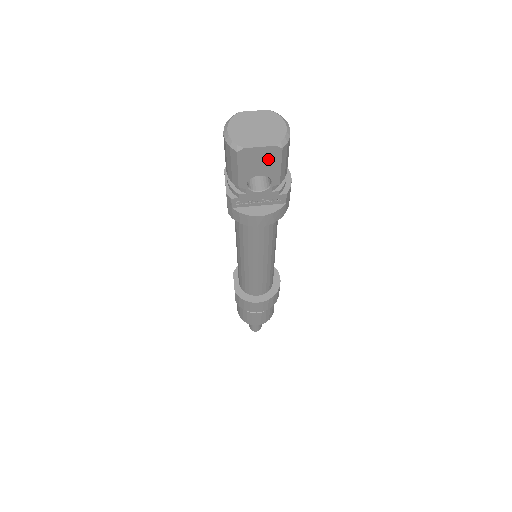
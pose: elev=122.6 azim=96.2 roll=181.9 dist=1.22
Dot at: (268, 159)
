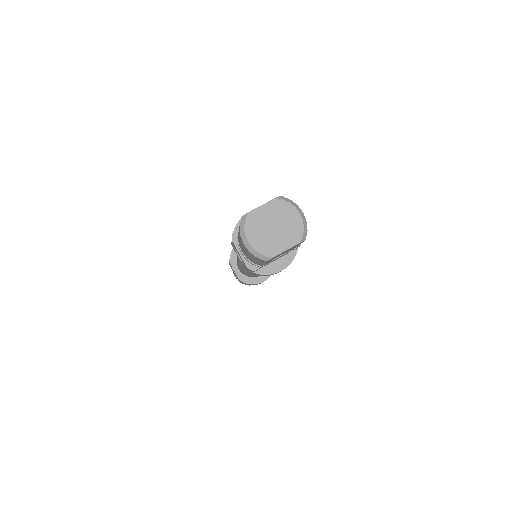
Dot at: (291, 248)
